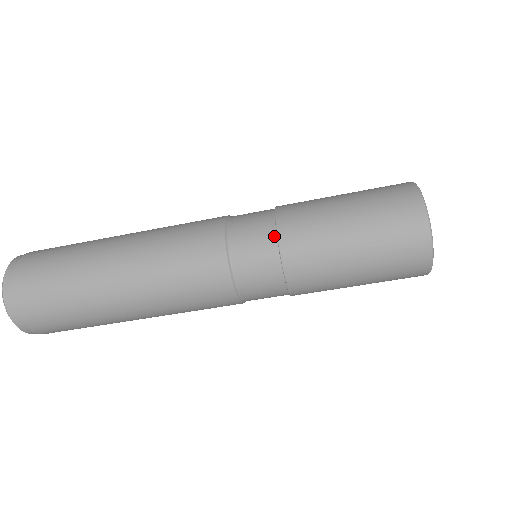
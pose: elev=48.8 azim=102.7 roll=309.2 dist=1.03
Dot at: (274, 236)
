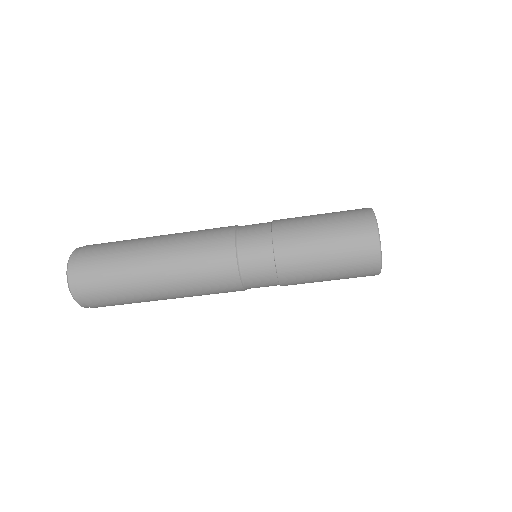
Dot at: (270, 232)
